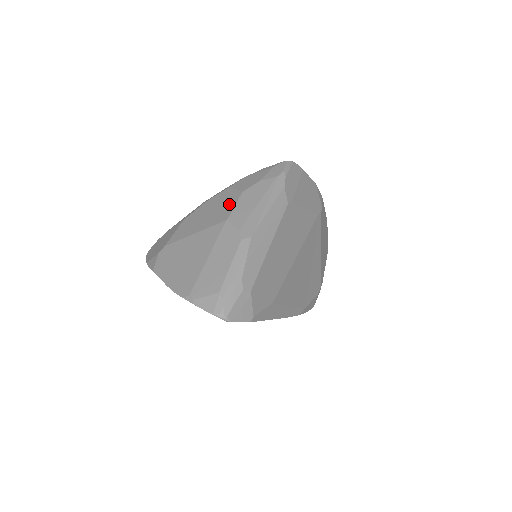
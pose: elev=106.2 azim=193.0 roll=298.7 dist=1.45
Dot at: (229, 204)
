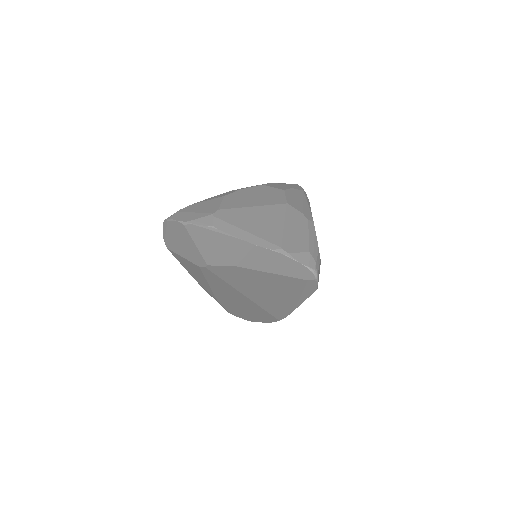
Dot at: (277, 194)
